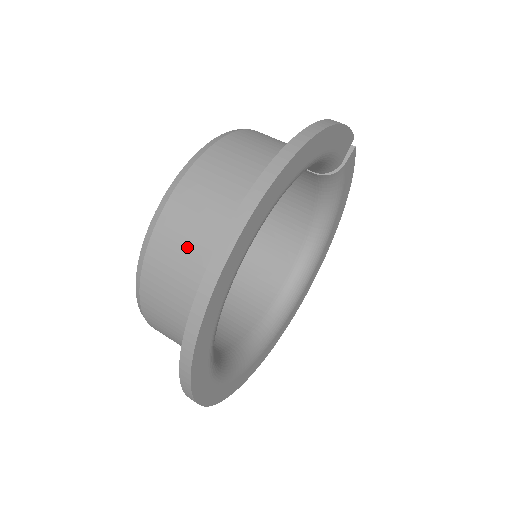
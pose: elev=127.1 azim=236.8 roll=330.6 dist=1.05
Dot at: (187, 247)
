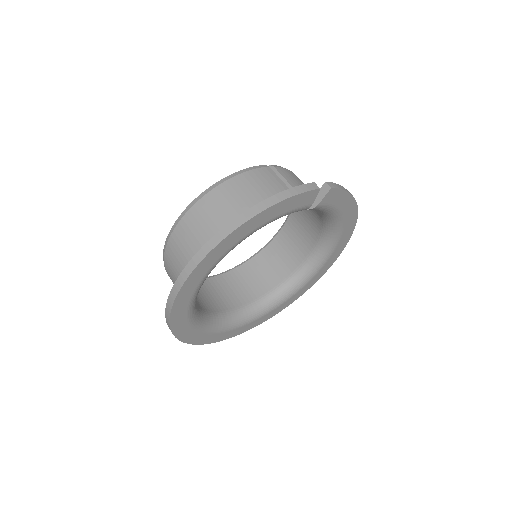
Dot at: (176, 274)
